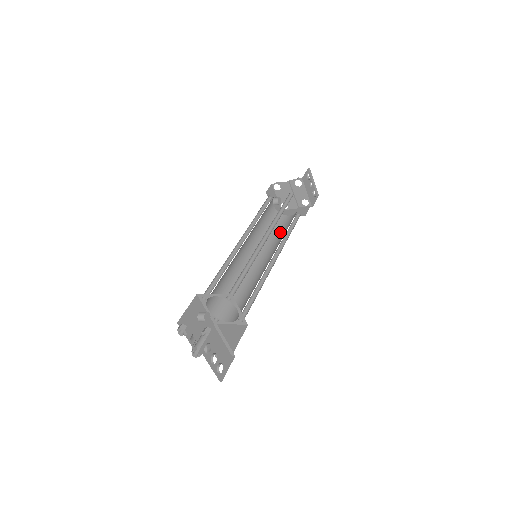
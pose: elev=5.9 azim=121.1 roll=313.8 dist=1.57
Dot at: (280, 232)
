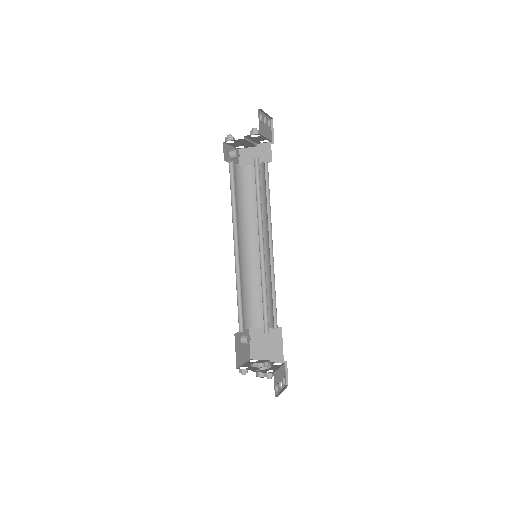
Dot at: occluded
